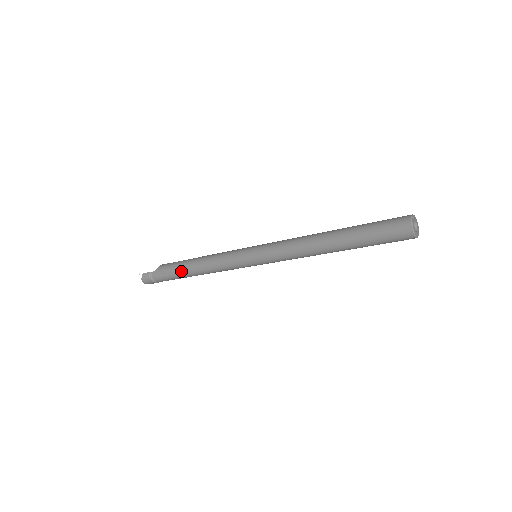
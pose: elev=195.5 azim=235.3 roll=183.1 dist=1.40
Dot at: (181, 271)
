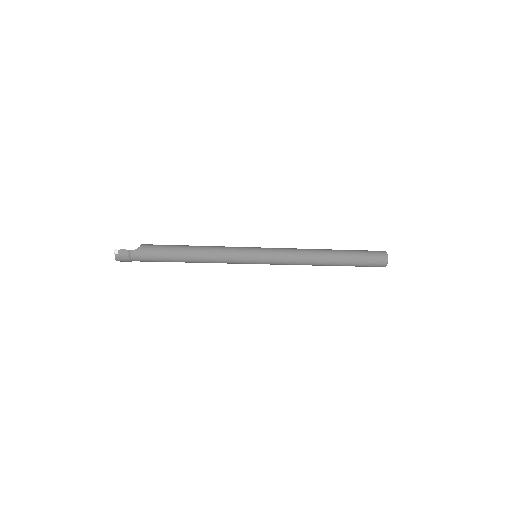
Dot at: (173, 256)
